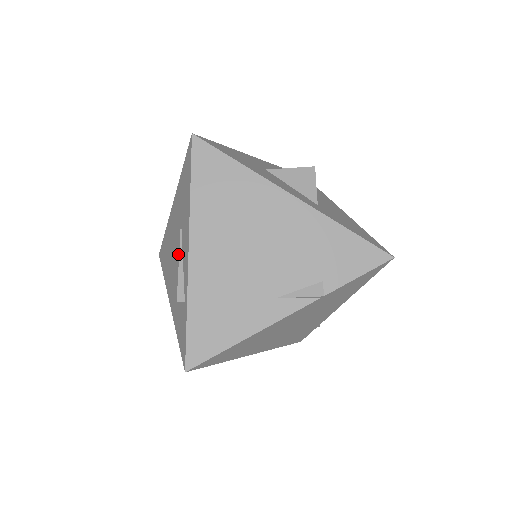
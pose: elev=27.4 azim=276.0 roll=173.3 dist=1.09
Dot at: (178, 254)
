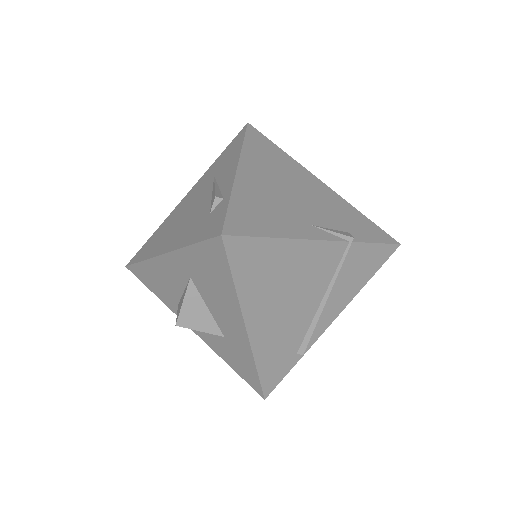
Dot at: (203, 197)
